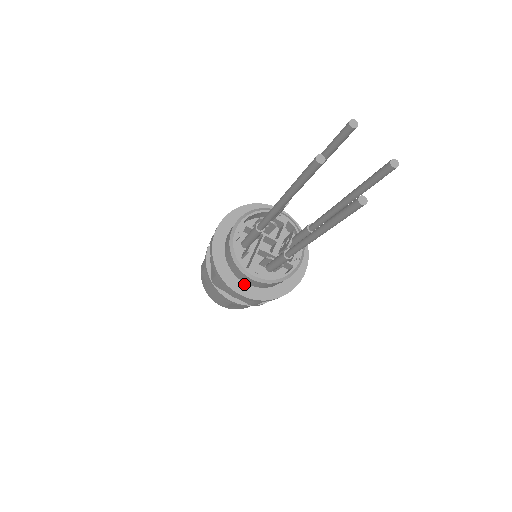
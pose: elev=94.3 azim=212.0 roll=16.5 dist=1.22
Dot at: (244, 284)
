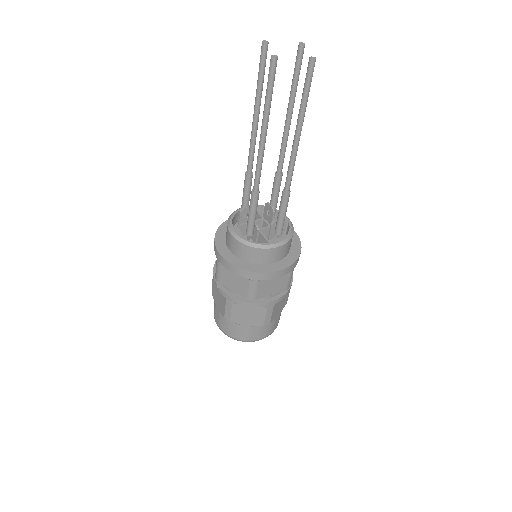
Dot at: (274, 264)
